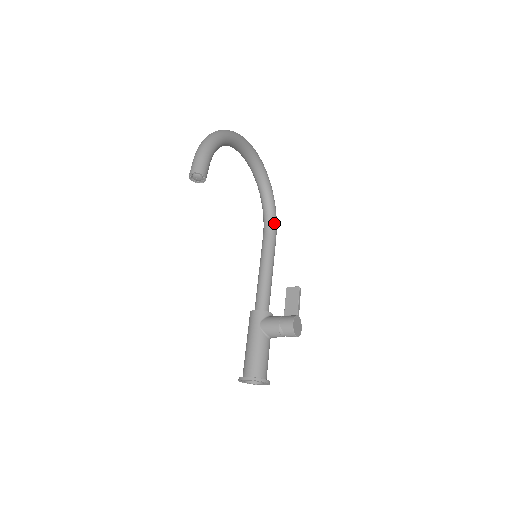
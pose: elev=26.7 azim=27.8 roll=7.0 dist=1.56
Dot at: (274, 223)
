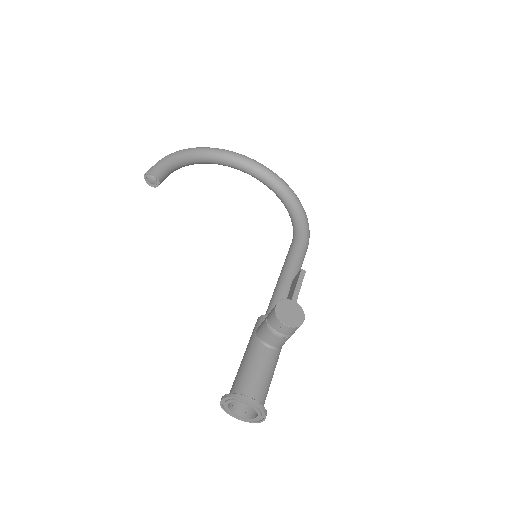
Dot at: (301, 229)
